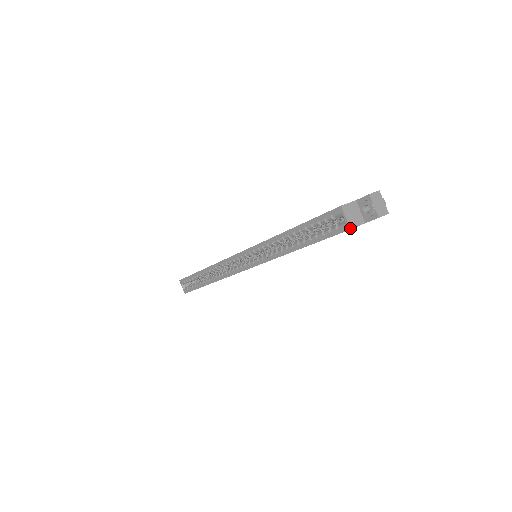
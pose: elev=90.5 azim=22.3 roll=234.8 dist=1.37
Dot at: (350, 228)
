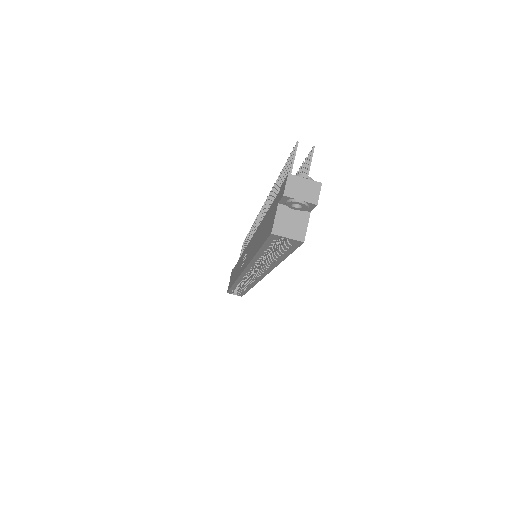
Dot at: (302, 242)
